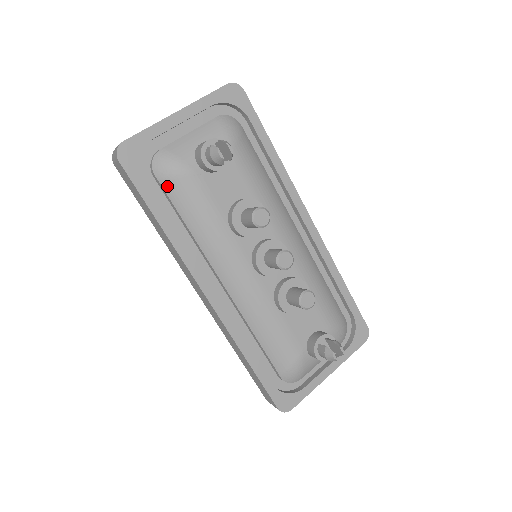
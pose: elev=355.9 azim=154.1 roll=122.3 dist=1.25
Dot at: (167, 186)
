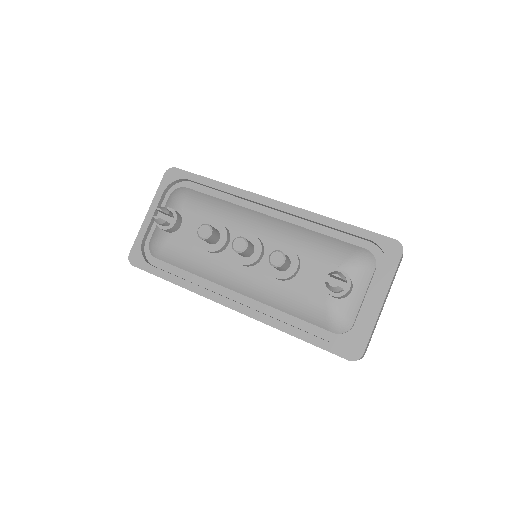
Dot at: (163, 258)
